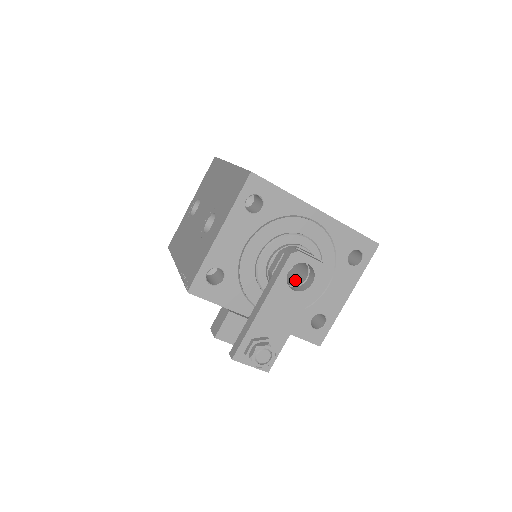
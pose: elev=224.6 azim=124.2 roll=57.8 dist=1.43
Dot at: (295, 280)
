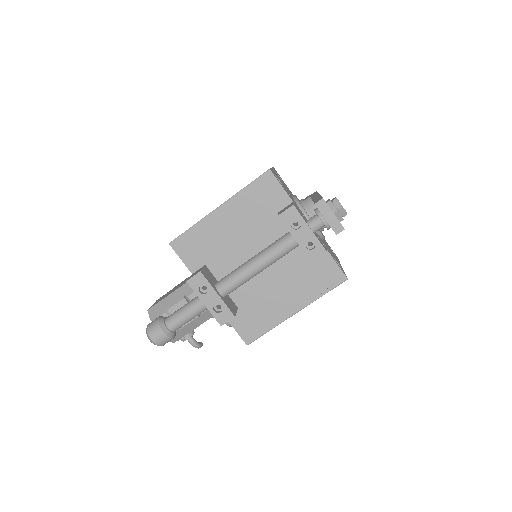
Dot at: occluded
